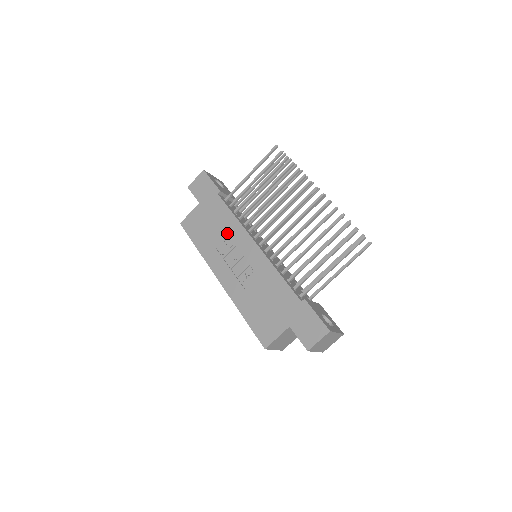
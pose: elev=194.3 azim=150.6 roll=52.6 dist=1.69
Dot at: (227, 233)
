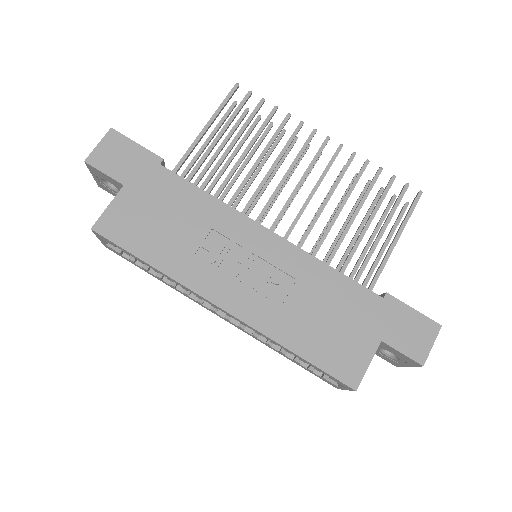
Dot at: (207, 226)
